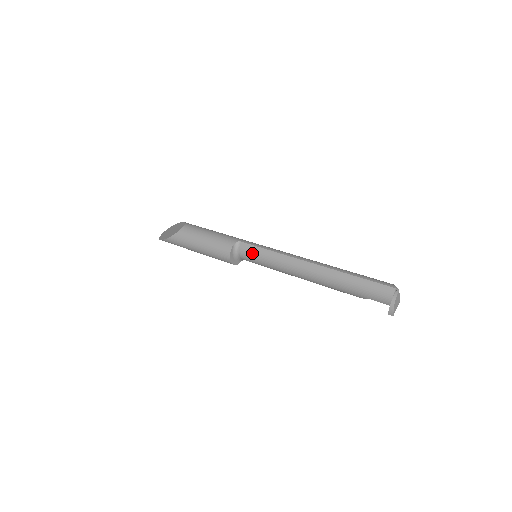
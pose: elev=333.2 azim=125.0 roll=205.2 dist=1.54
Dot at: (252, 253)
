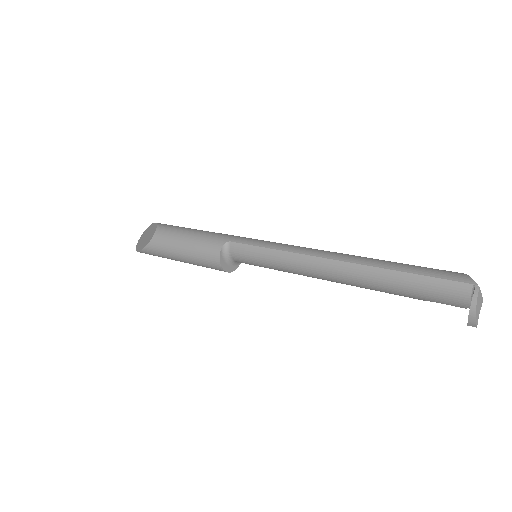
Dot at: (248, 255)
